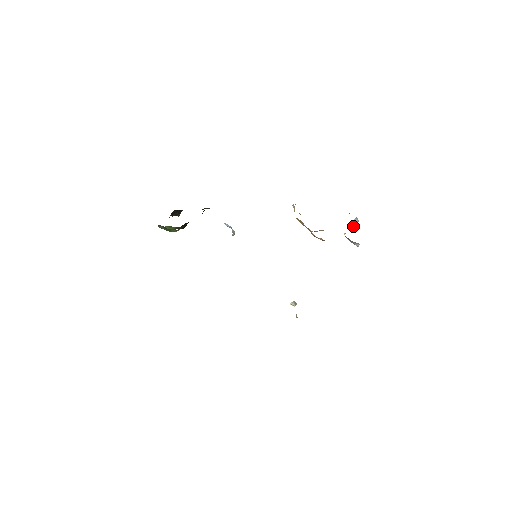
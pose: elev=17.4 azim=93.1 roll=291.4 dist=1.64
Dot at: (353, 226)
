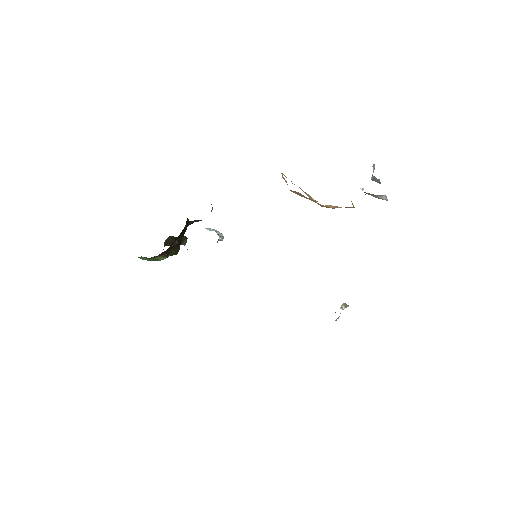
Dot at: (372, 176)
